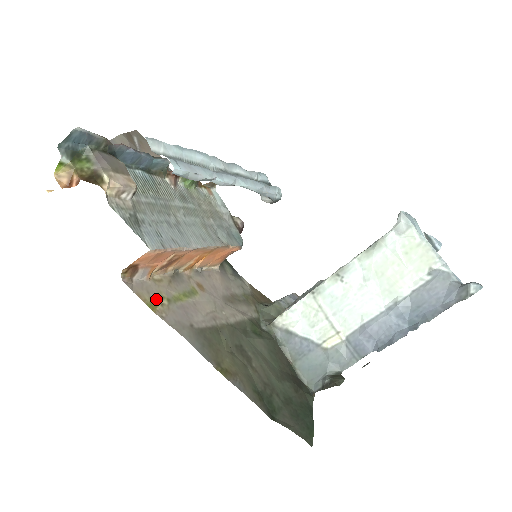
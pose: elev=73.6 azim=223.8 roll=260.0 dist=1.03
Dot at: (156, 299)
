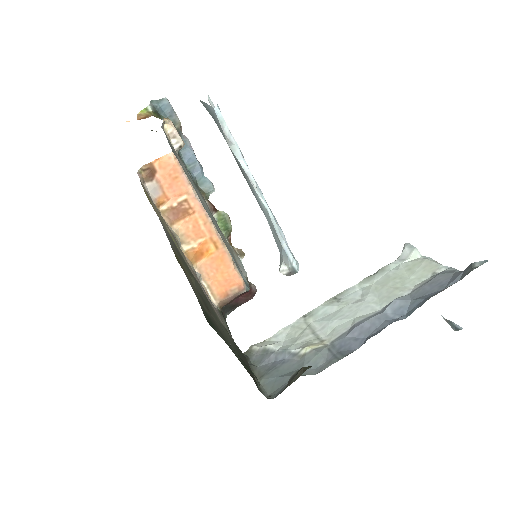
Dot at: (153, 205)
